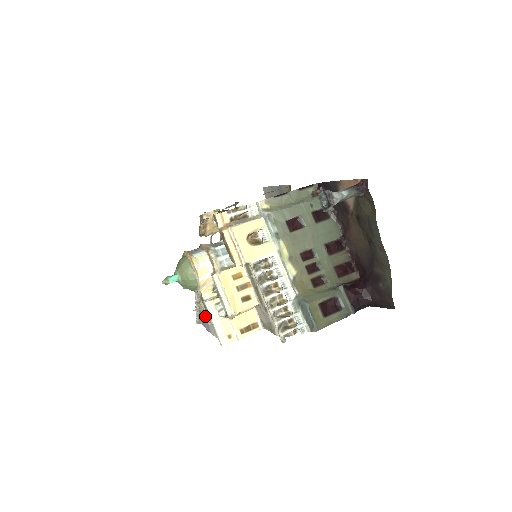
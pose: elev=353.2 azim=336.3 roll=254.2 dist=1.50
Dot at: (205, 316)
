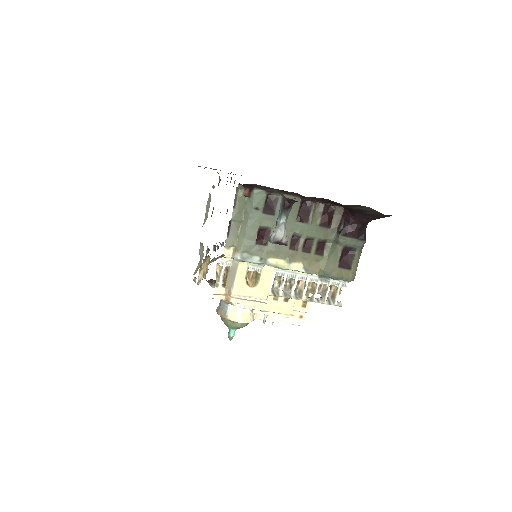
Dot at: occluded
